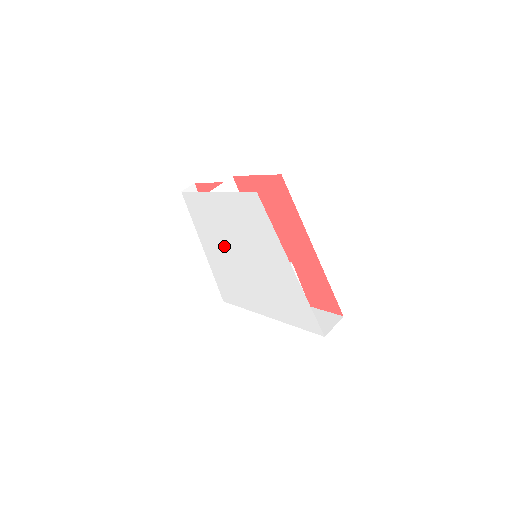
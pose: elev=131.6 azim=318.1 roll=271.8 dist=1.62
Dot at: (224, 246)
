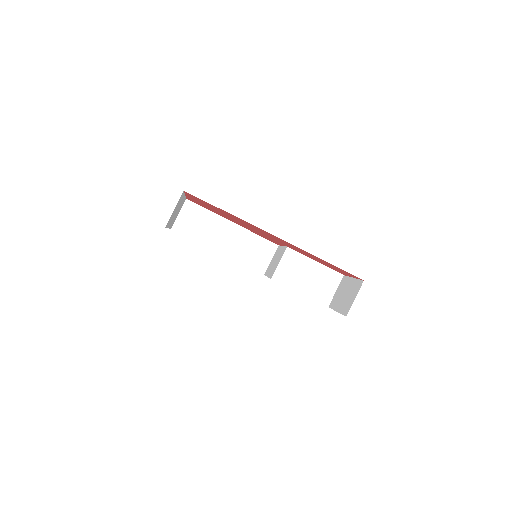
Dot at: occluded
